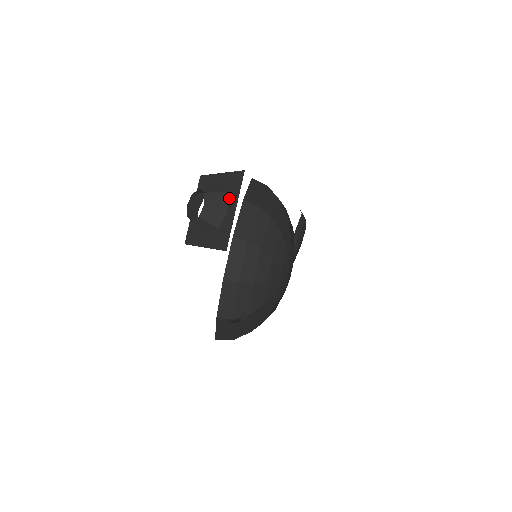
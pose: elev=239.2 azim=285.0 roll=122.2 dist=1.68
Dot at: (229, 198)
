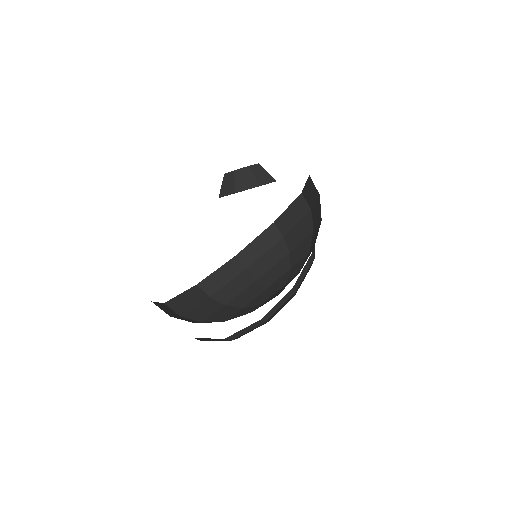
Dot at: occluded
